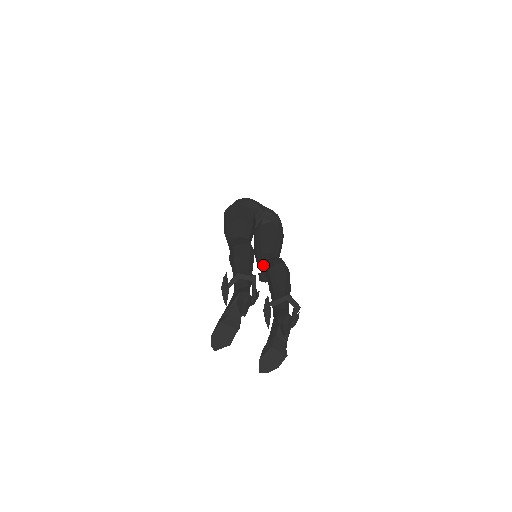
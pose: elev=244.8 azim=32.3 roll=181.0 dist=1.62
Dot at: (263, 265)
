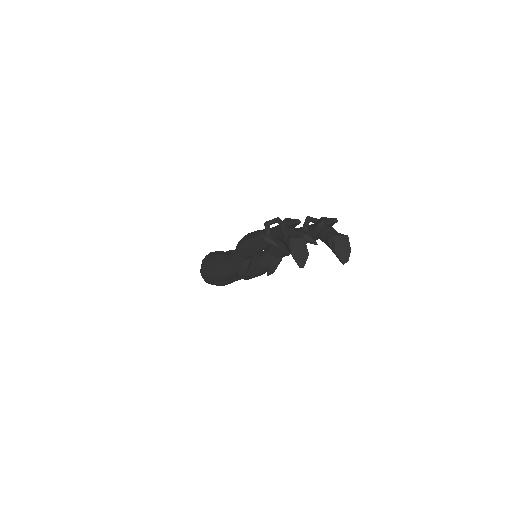
Dot at: (266, 257)
